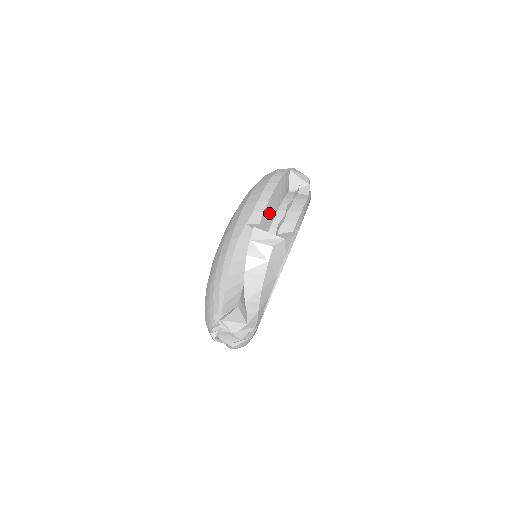
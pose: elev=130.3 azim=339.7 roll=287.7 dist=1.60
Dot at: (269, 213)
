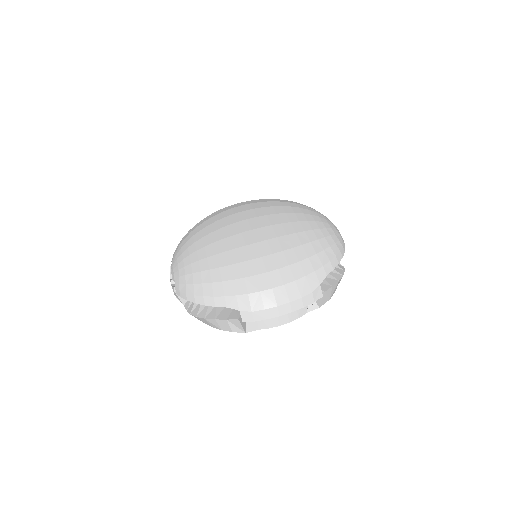
Dot at: occluded
